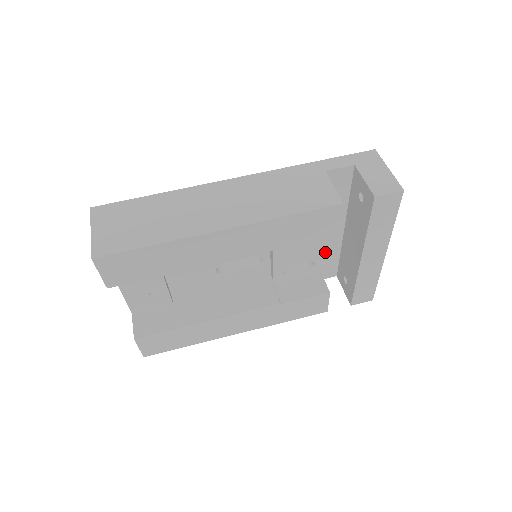
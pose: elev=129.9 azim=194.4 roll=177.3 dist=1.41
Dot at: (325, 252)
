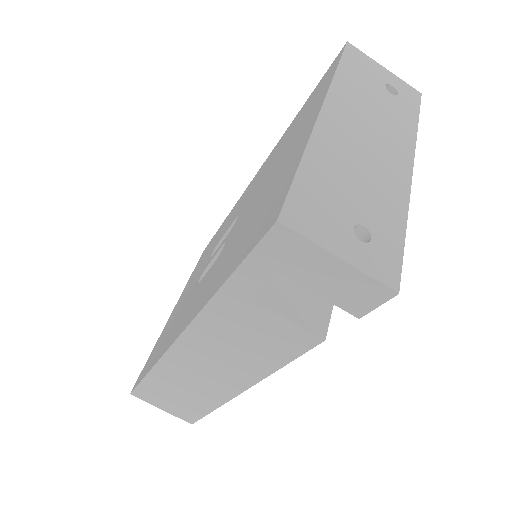
Dot at: occluded
